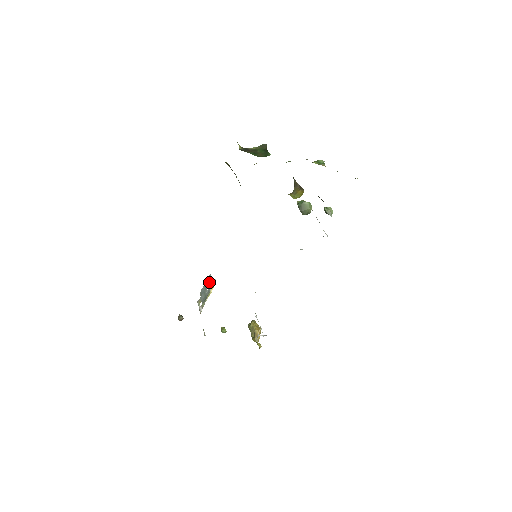
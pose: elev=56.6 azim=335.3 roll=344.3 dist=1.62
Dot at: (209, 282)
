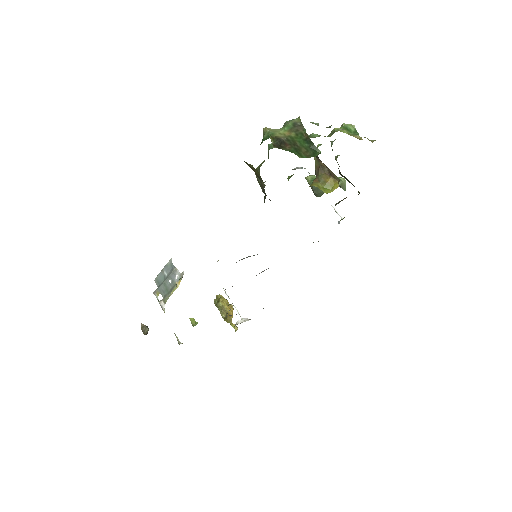
Dot at: (171, 272)
